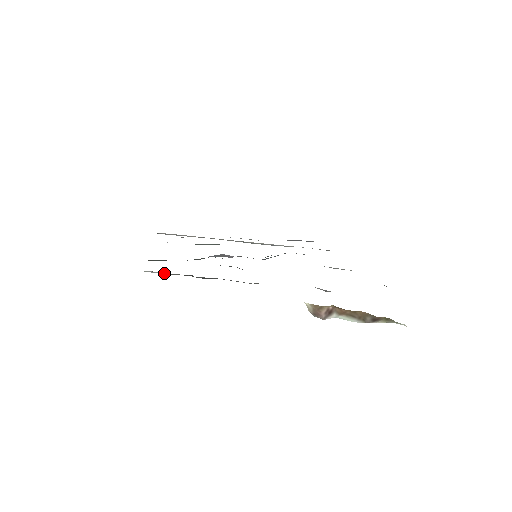
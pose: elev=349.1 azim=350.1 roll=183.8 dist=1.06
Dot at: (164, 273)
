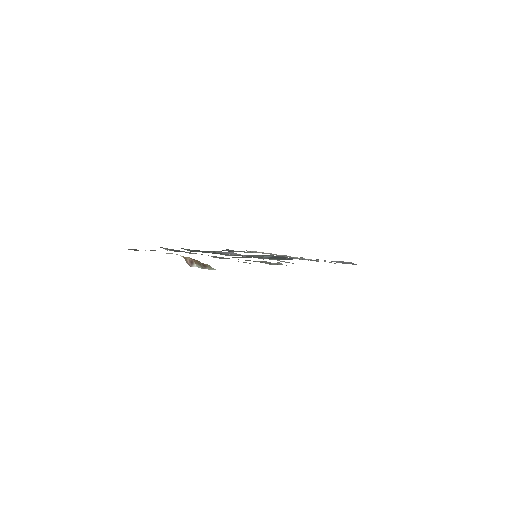
Dot at: (165, 248)
